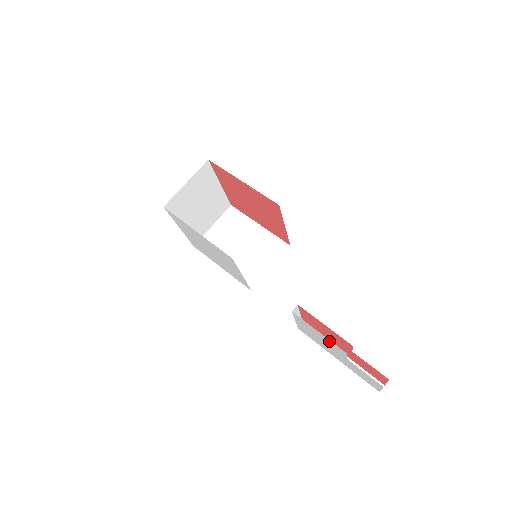
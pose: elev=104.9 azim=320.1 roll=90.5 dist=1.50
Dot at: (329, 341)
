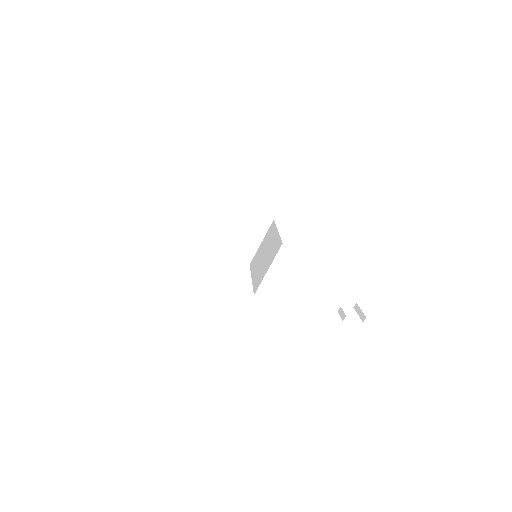
Dot at: occluded
